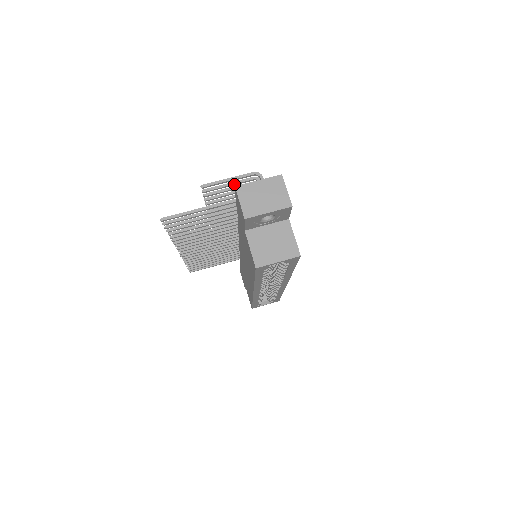
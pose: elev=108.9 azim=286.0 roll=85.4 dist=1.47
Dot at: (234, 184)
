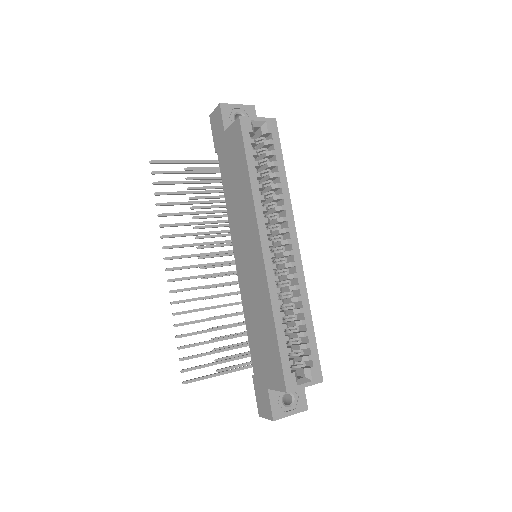
Dot at: (213, 177)
